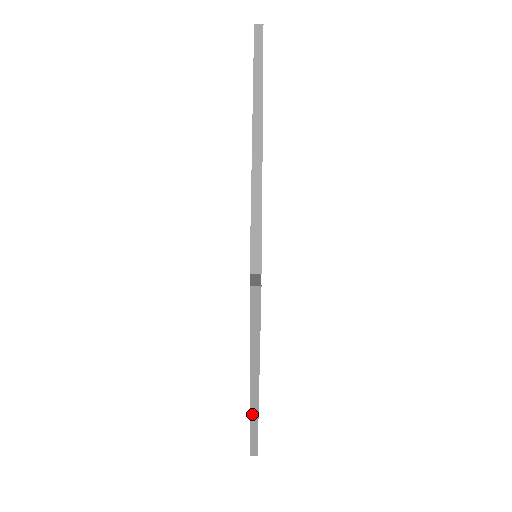
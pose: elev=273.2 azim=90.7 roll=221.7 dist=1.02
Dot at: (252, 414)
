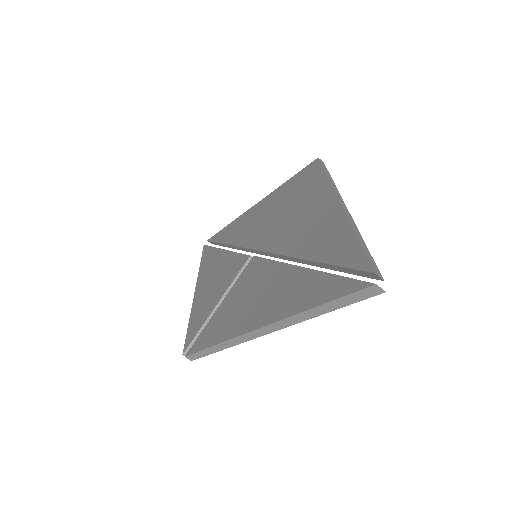
Dot at: occluded
